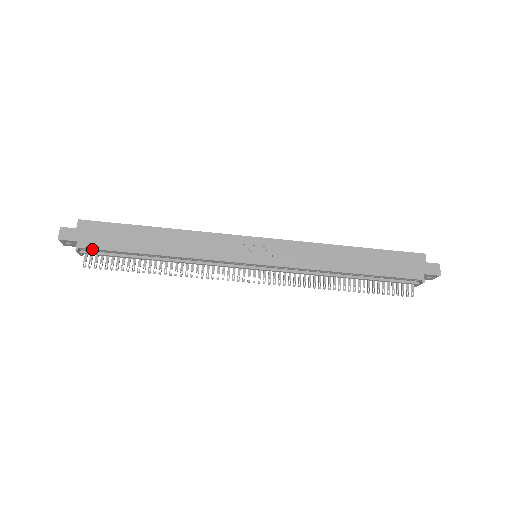
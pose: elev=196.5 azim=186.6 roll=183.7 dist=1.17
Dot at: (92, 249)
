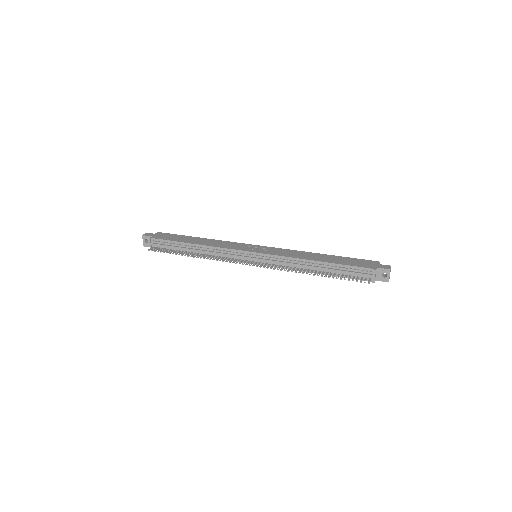
Dot at: (158, 239)
